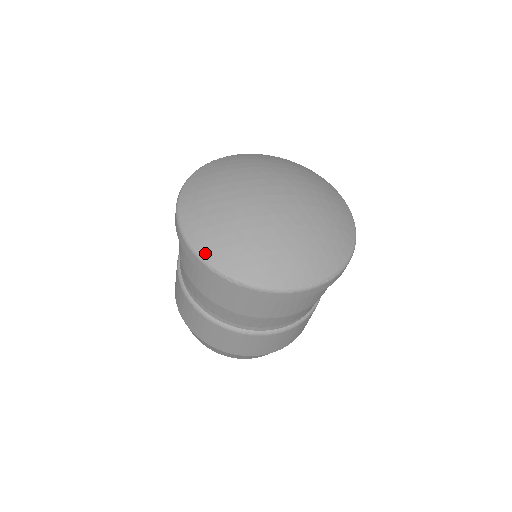
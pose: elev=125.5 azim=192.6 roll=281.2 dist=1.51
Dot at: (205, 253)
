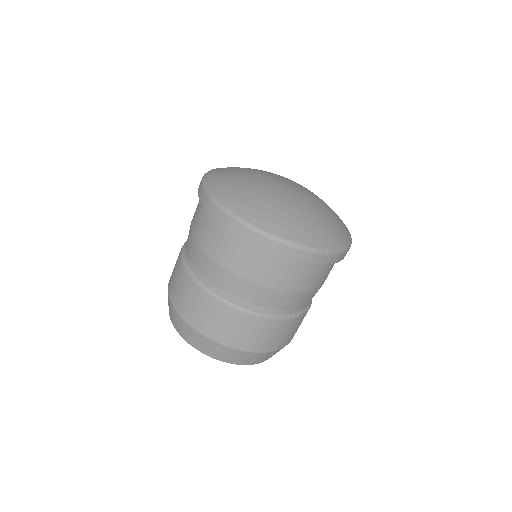
Dot at: (213, 189)
